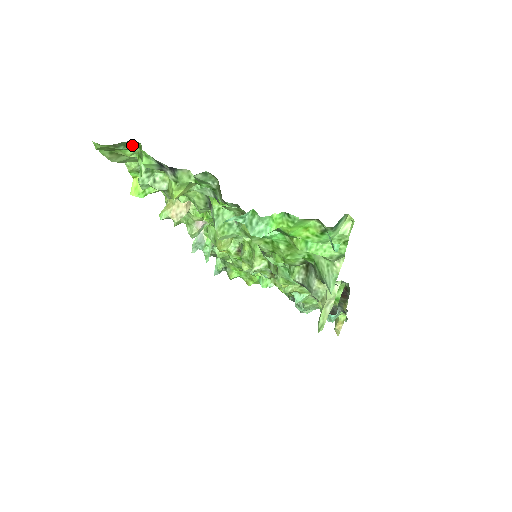
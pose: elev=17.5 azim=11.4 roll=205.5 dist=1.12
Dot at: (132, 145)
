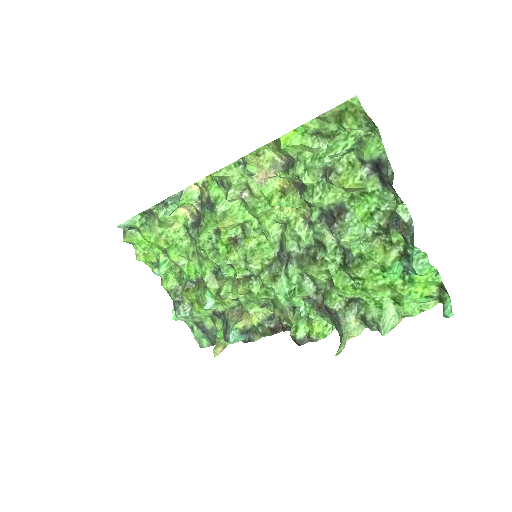
Dot at: (367, 127)
